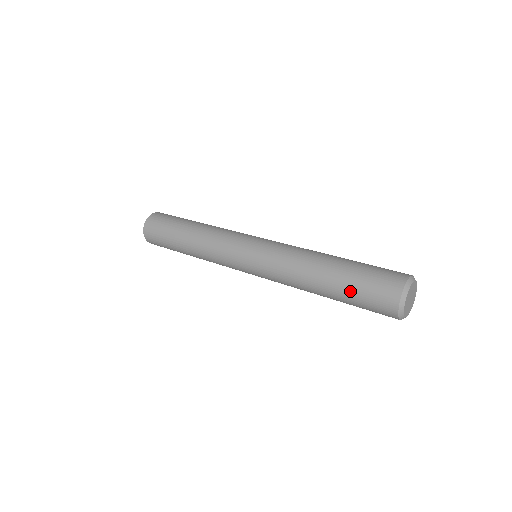
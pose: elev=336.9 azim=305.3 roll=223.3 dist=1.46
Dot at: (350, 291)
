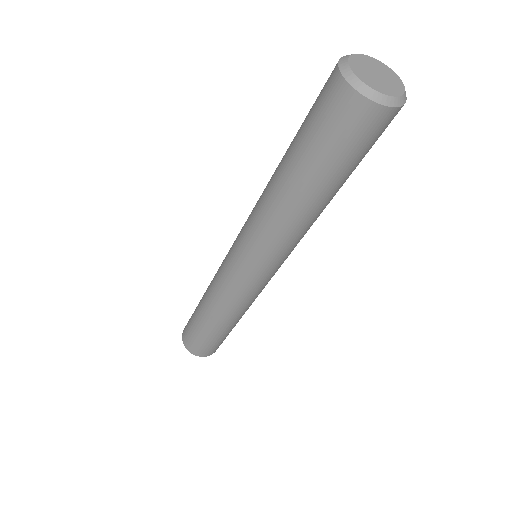
Dot at: (299, 130)
